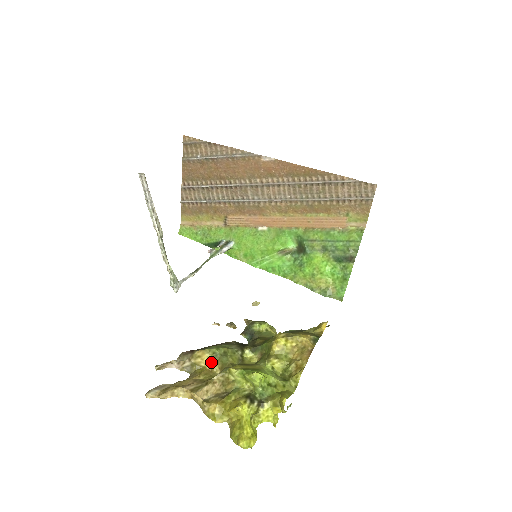
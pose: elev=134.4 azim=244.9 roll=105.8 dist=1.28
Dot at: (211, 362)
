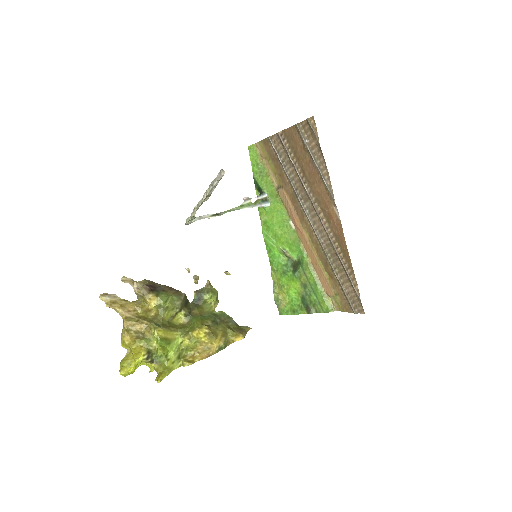
Dot at: (153, 308)
